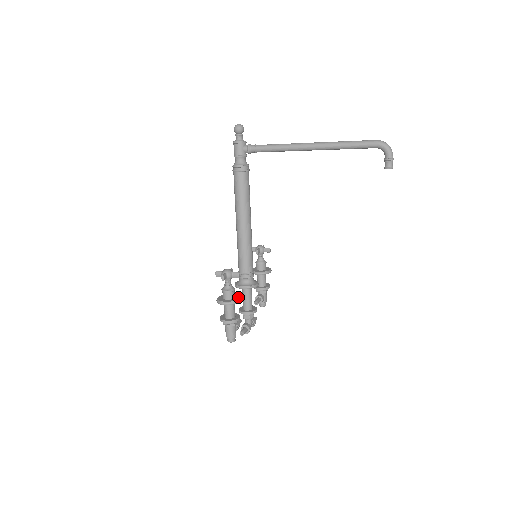
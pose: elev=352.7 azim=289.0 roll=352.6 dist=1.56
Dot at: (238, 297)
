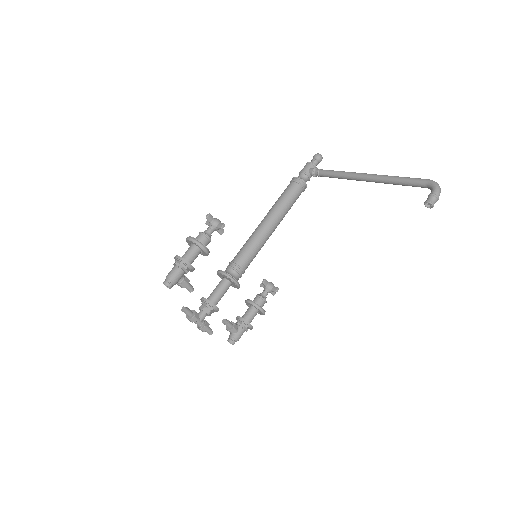
Dot at: (207, 248)
